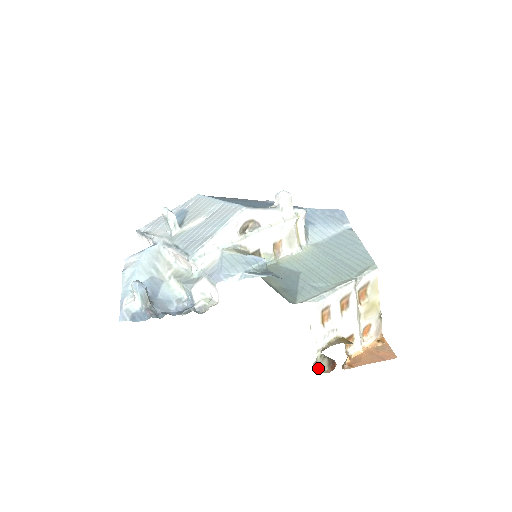
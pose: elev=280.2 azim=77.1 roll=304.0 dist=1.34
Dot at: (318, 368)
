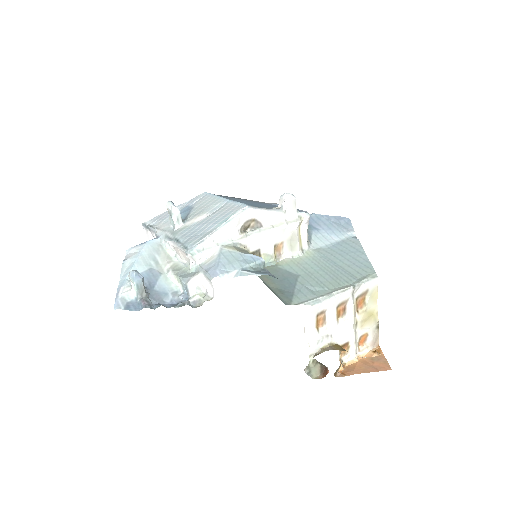
Dot at: (310, 373)
